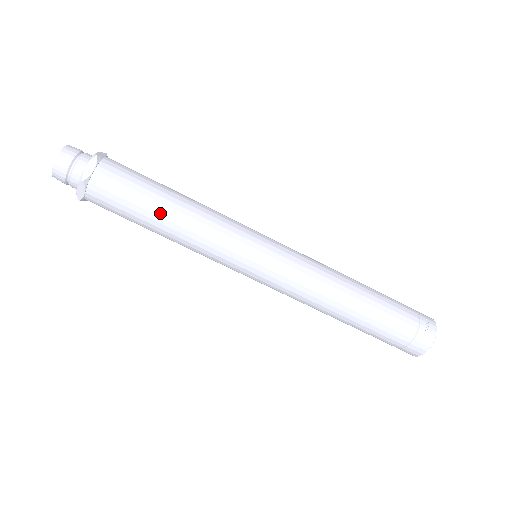
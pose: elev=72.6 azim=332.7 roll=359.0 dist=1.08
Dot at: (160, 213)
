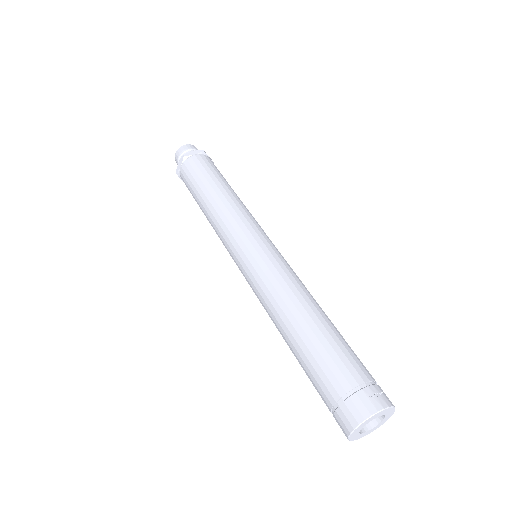
Dot at: (210, 189)
